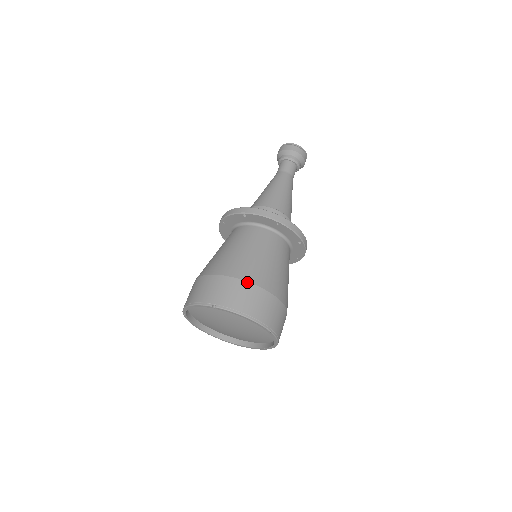
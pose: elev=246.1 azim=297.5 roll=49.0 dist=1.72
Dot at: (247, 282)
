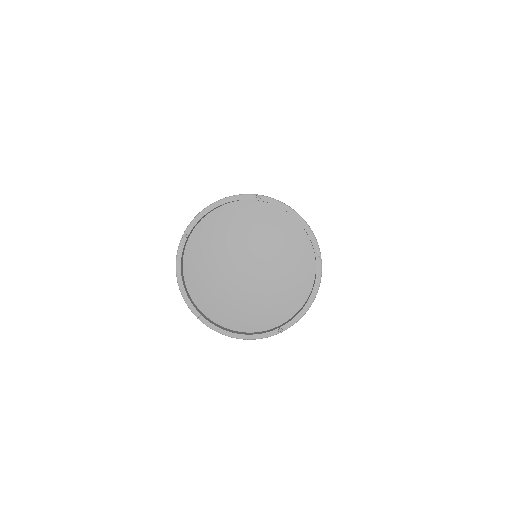
Dot at: occluded
